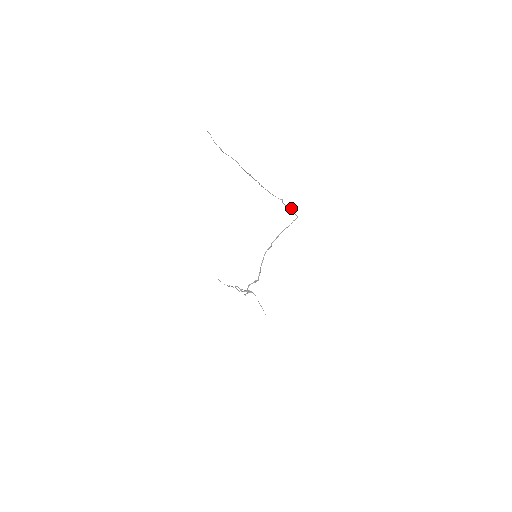
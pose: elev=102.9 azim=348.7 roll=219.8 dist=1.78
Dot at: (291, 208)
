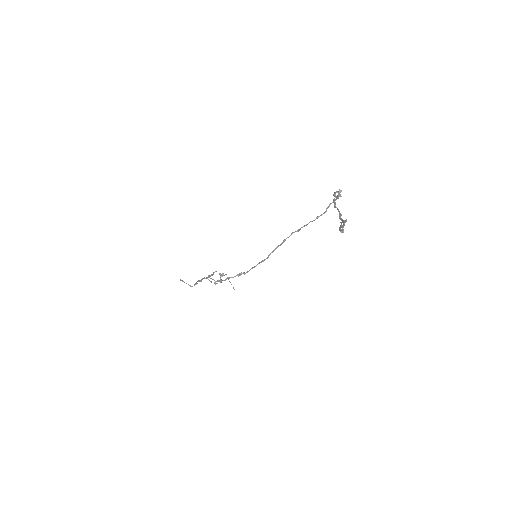
Dot at: (337, 192)
